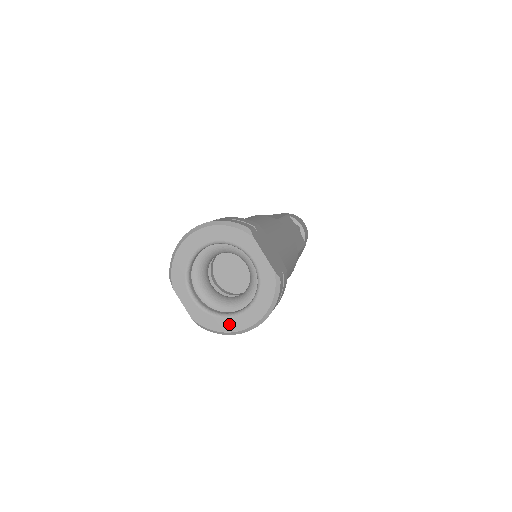
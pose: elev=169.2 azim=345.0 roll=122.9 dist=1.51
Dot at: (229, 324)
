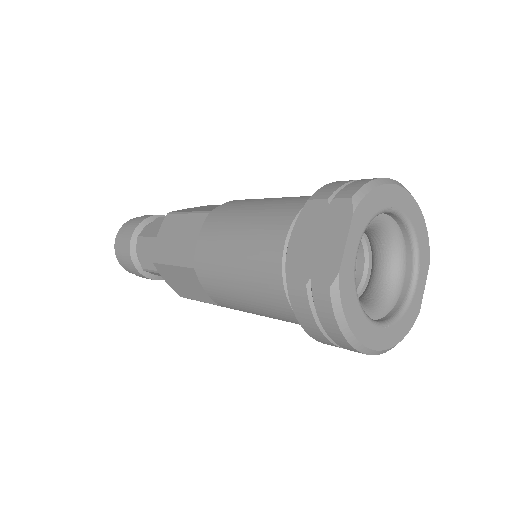
Dot at: (361, 324)
